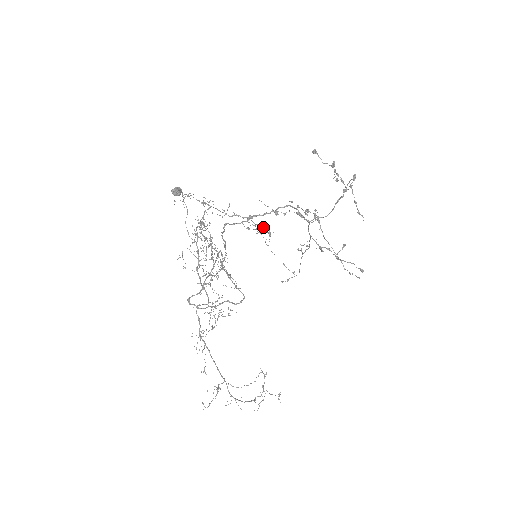
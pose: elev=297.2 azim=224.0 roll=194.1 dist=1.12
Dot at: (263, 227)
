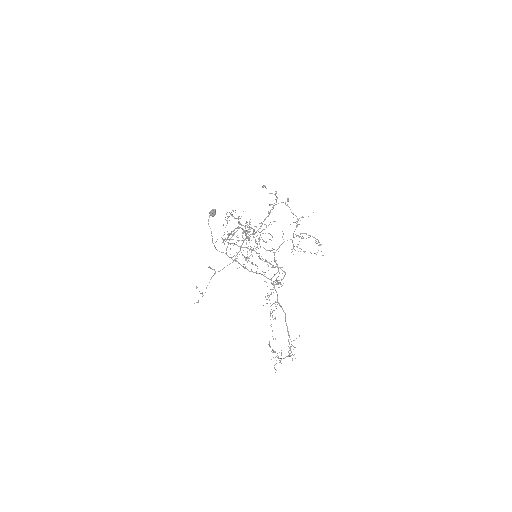
Dot at: (262, 233)
